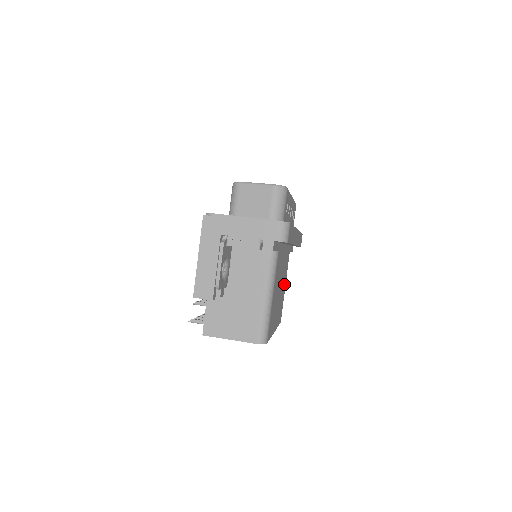
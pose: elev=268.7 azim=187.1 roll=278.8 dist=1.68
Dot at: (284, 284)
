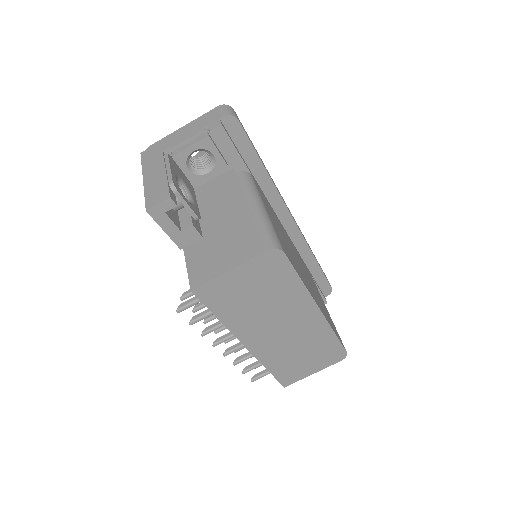
Dot at: occluded
